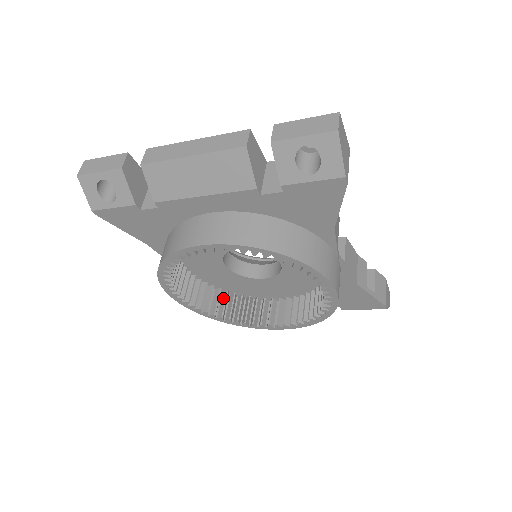
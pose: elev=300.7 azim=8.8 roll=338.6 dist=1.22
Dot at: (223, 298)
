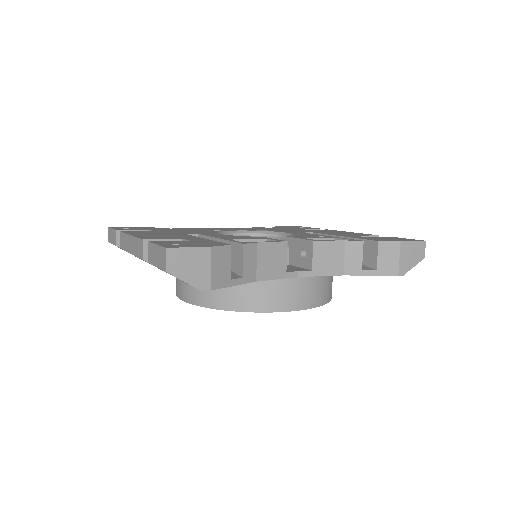
Dot at: occluded
